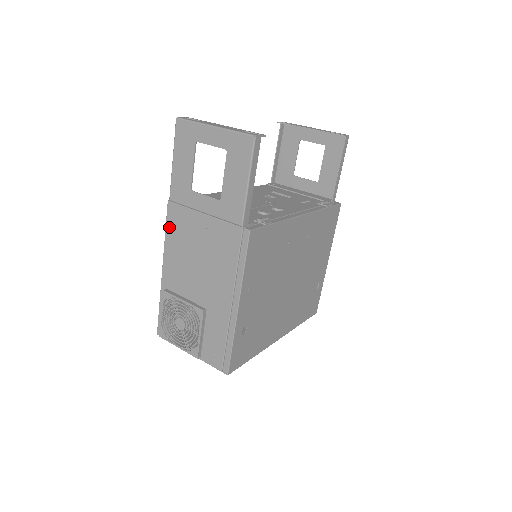
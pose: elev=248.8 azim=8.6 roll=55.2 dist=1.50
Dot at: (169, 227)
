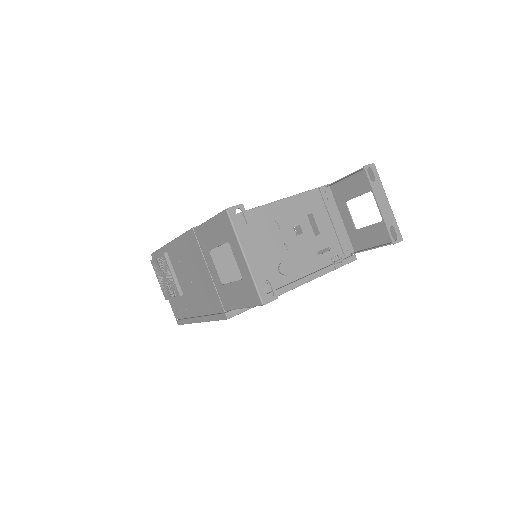
Dot at: (185, 238)
